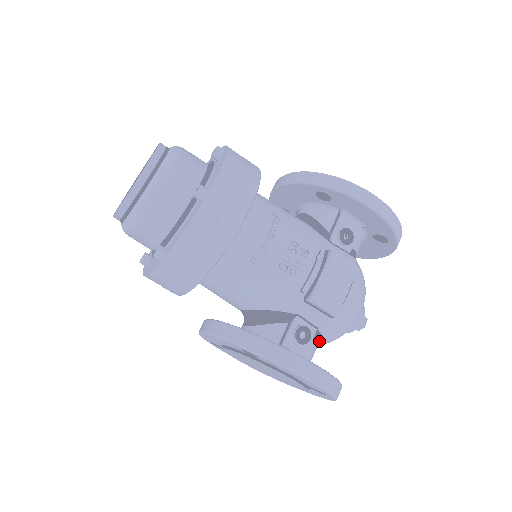
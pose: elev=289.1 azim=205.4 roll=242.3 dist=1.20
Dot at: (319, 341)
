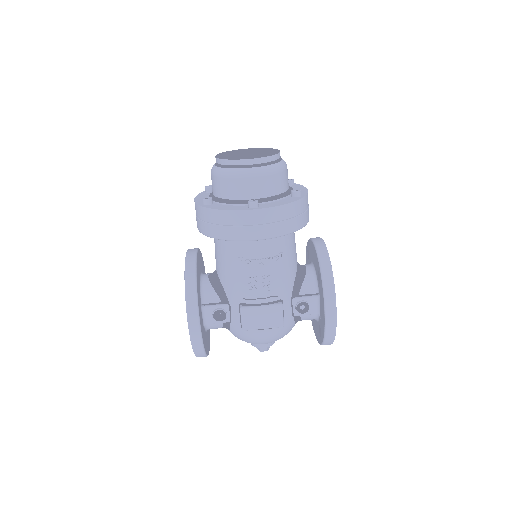
Dot at: (227, 327)
